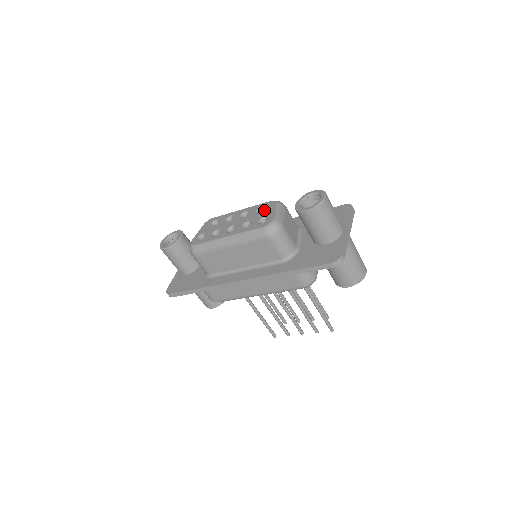
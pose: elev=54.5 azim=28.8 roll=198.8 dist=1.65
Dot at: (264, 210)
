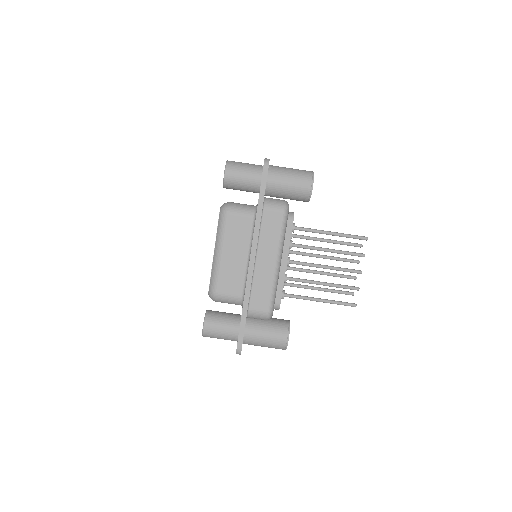
Dot at: occluded
